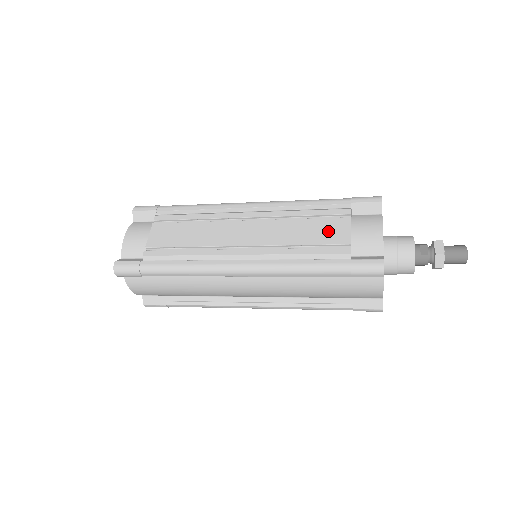
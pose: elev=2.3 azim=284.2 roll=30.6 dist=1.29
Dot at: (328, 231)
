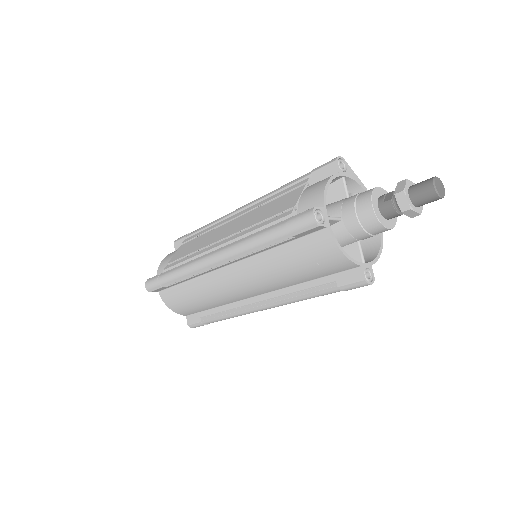
Dot at: (283, 203)
